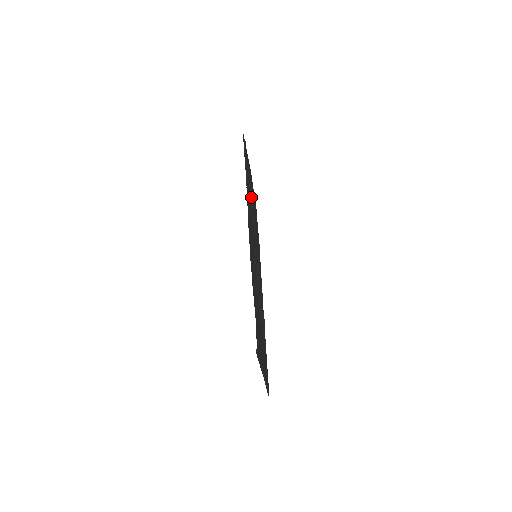
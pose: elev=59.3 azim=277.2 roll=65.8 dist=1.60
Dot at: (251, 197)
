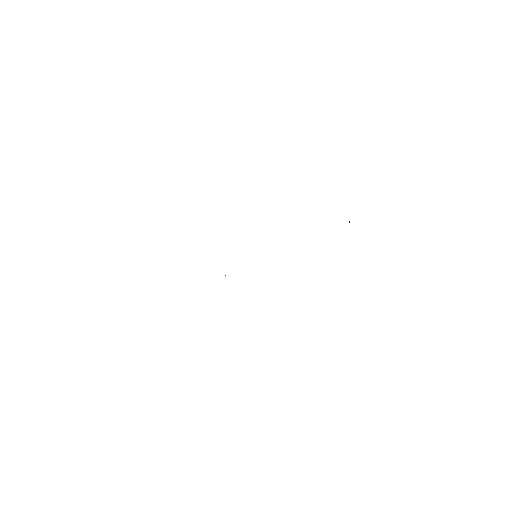
Dot at: occluded
